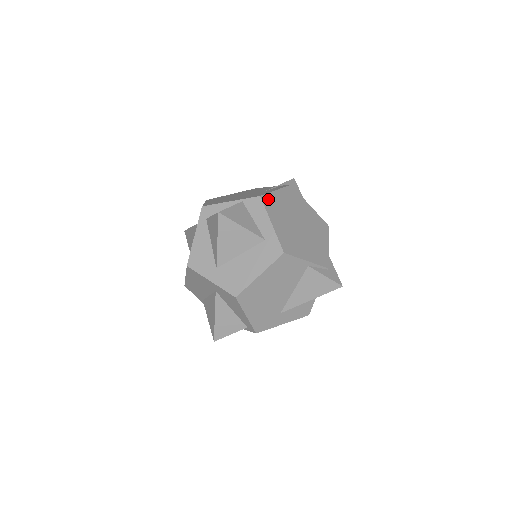
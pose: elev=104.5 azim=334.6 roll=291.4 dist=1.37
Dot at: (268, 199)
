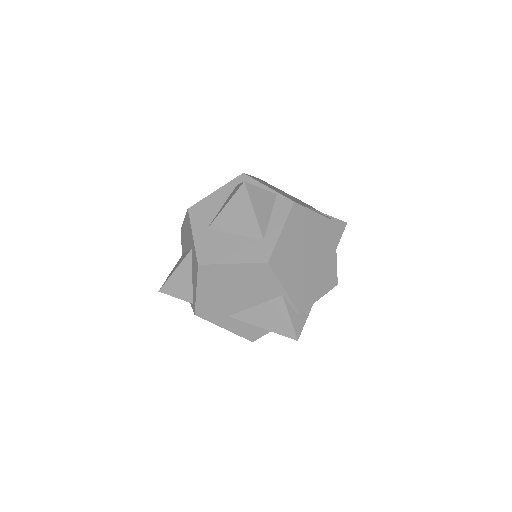
Dot at: (299, 211)
